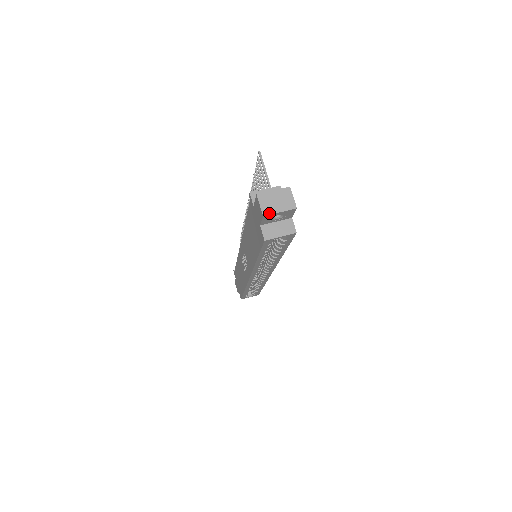
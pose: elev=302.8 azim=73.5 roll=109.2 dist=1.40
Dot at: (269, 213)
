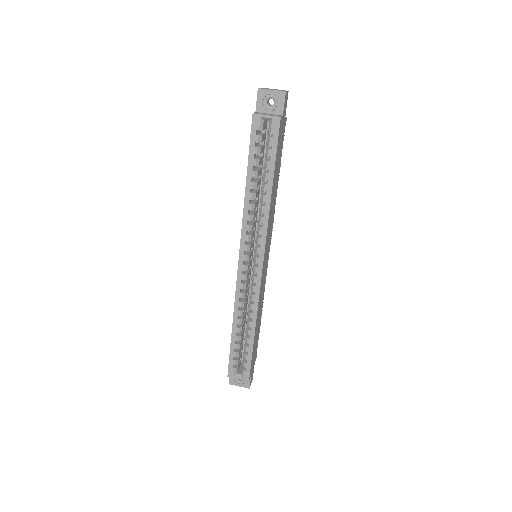
Dot at: (263, 89)
